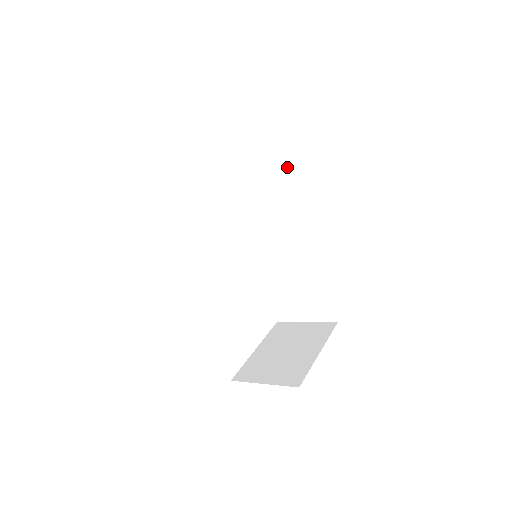
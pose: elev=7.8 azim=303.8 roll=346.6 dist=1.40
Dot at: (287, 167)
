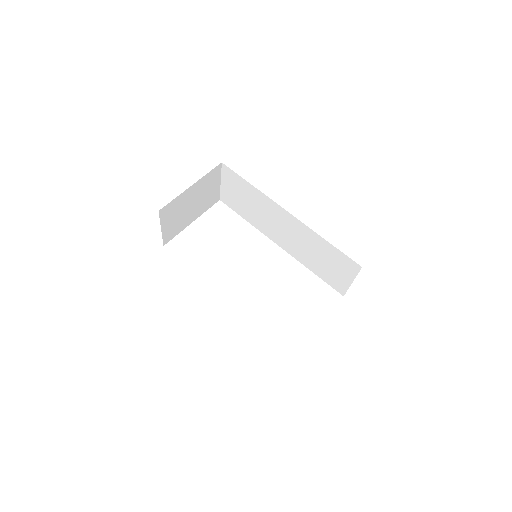
Dot at: (245, 185)
